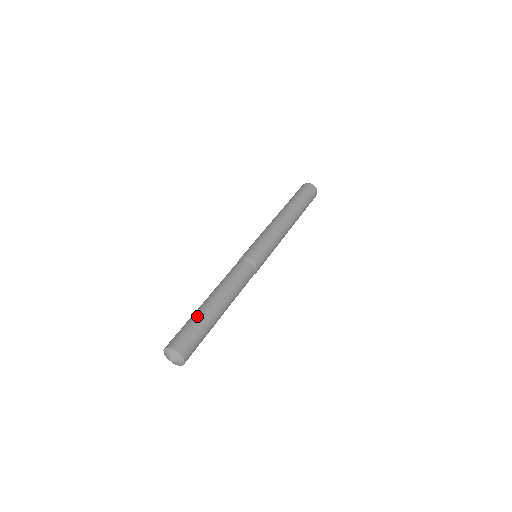
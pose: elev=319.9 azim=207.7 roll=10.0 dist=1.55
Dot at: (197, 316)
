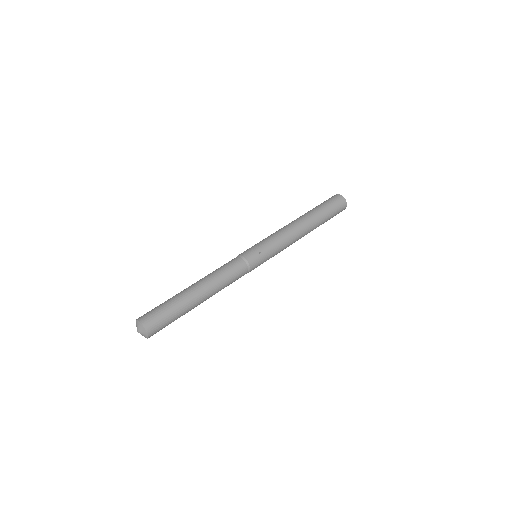
Dot at: (179, 305)
